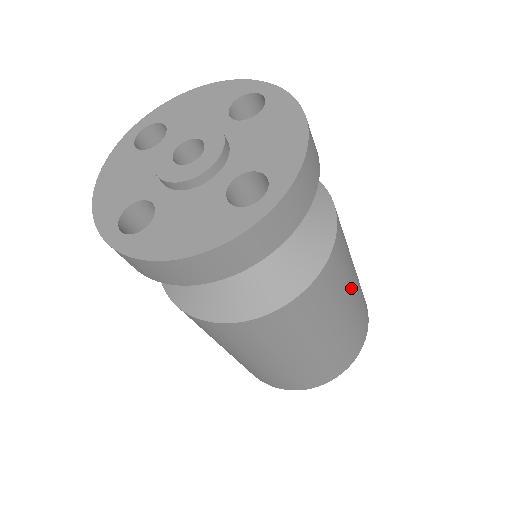
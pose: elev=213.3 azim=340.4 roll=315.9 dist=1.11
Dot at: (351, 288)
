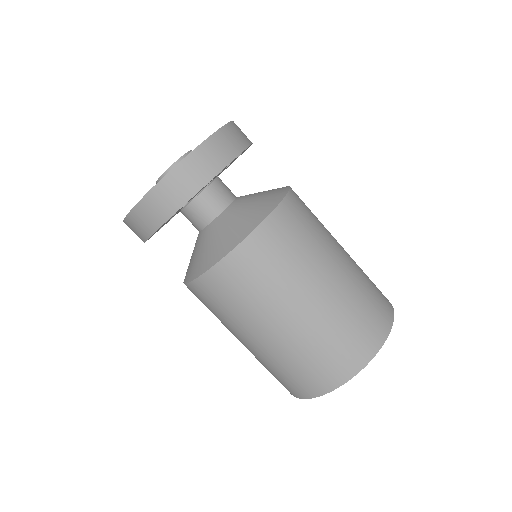
Dot at: occluded
